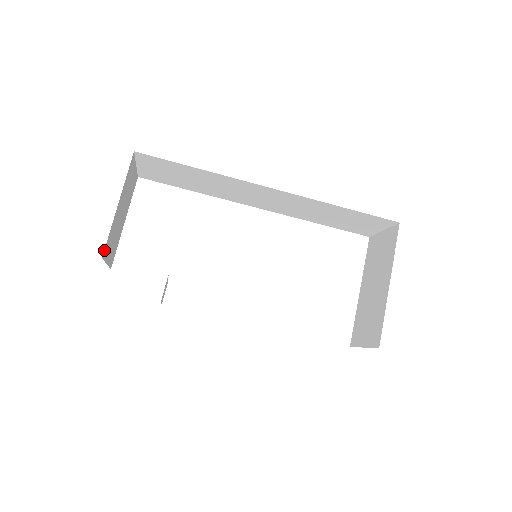
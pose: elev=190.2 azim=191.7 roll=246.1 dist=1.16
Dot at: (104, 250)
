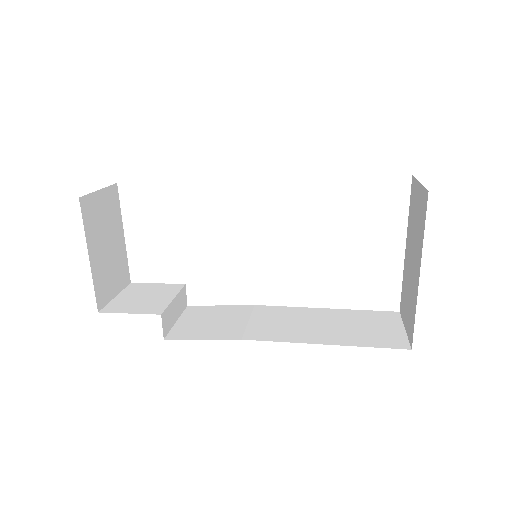
Dot at: (97, 304)
